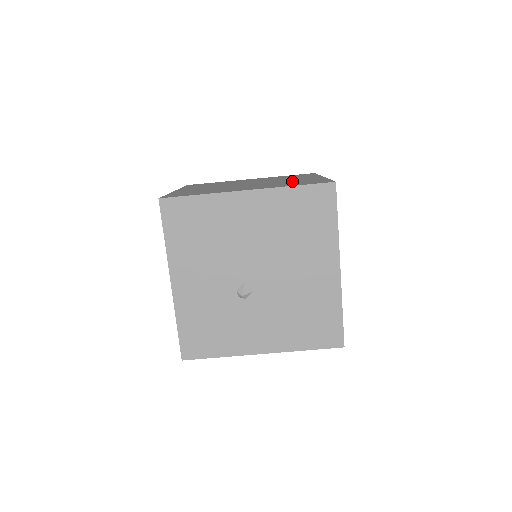
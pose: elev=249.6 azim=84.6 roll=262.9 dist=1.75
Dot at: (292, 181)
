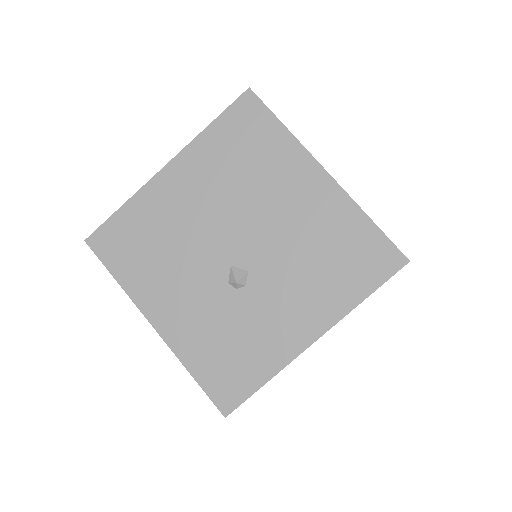
Dot at: occluded
